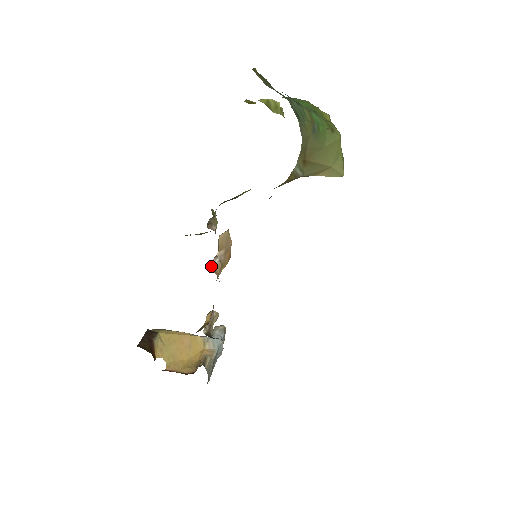
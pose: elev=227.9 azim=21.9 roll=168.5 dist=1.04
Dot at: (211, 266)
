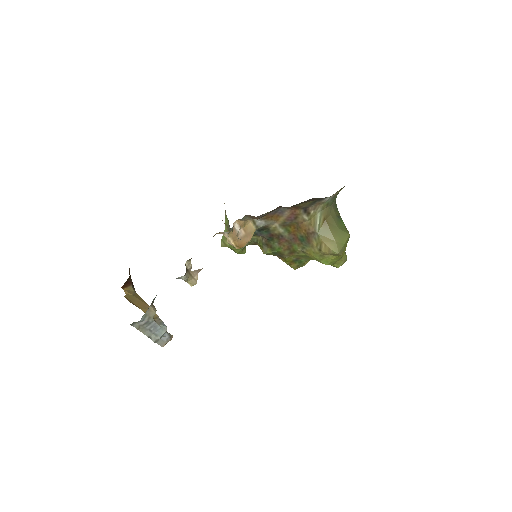
Dot at: (234, 225)
